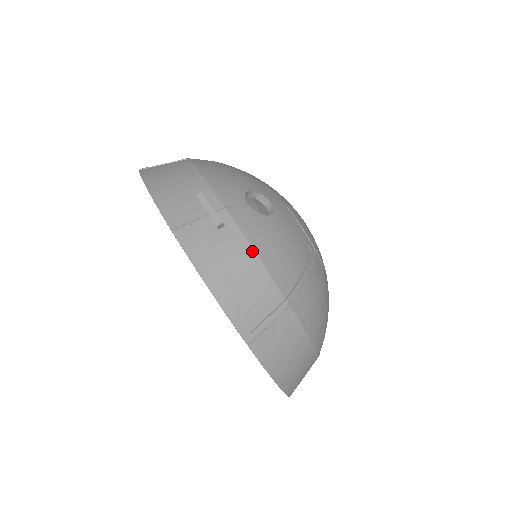
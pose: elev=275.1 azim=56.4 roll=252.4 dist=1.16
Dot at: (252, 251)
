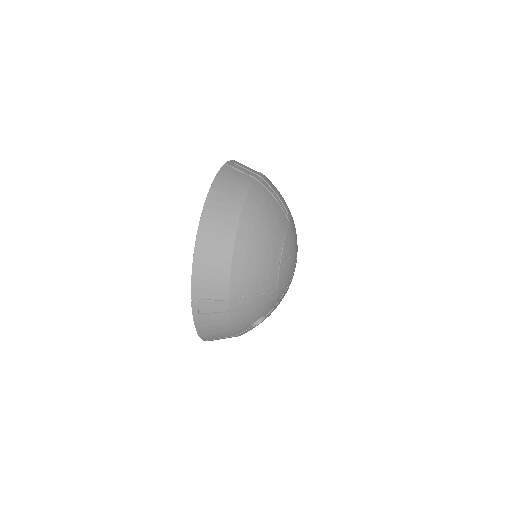
Dot at: occluded
